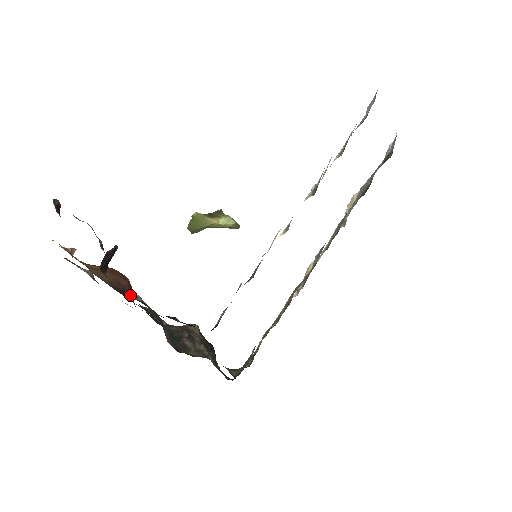
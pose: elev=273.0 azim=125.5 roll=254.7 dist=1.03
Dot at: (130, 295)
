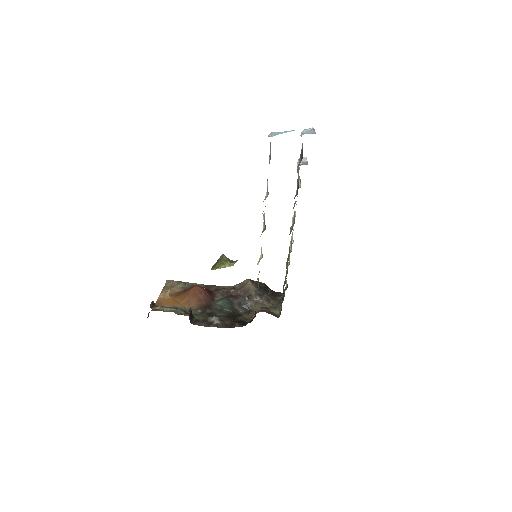
Dot at: (211, 321)
